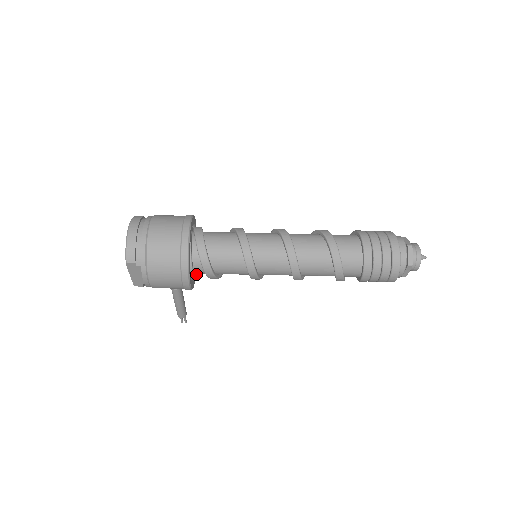
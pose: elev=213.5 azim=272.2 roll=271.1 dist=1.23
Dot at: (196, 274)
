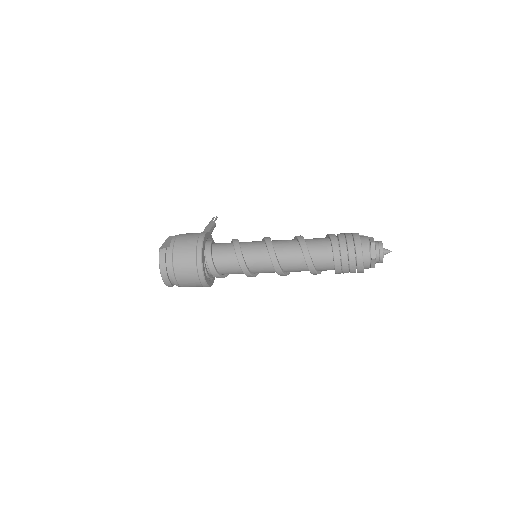
Dot at: occluded
